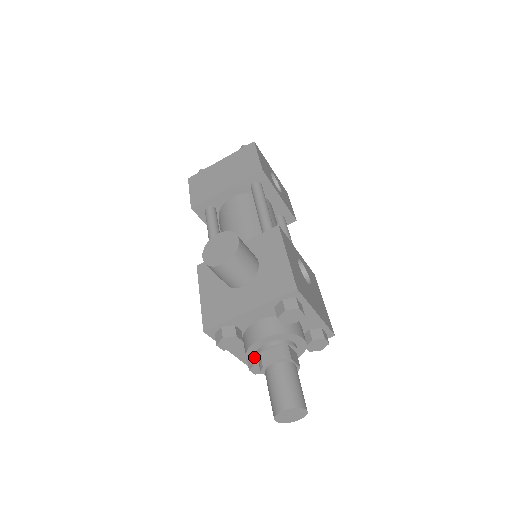
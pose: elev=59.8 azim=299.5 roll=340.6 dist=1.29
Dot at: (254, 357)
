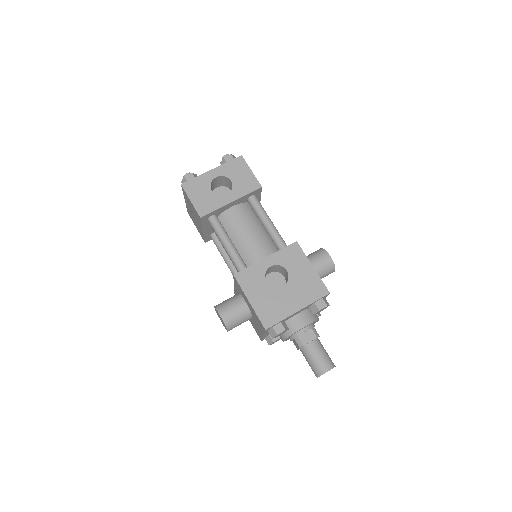
Dot at: occluded
